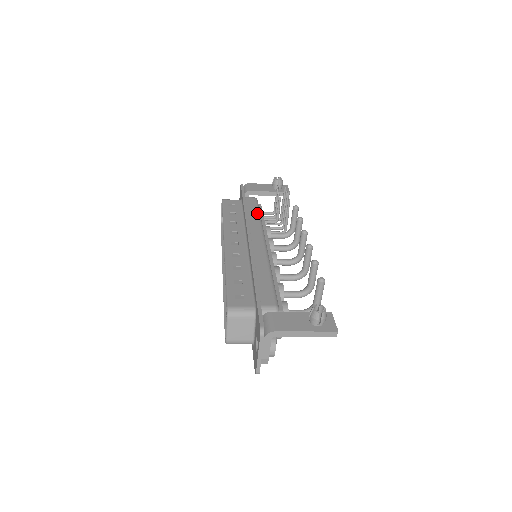
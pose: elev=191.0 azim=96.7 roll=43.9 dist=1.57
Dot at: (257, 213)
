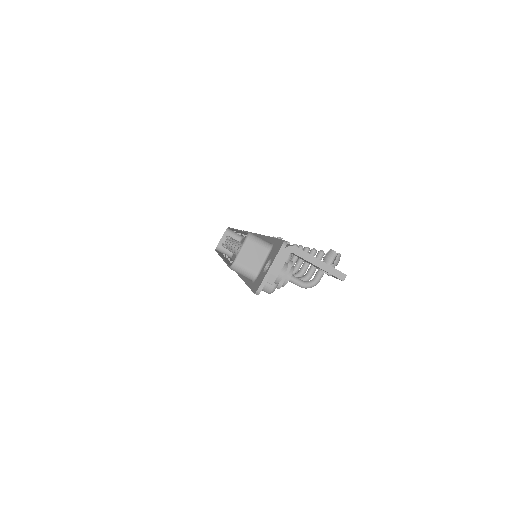
Dot at: occluded
